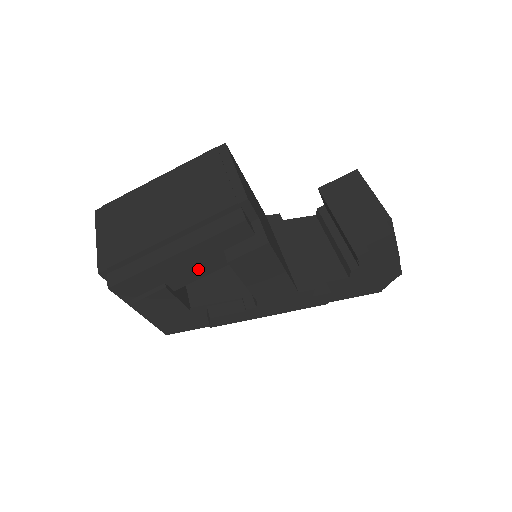
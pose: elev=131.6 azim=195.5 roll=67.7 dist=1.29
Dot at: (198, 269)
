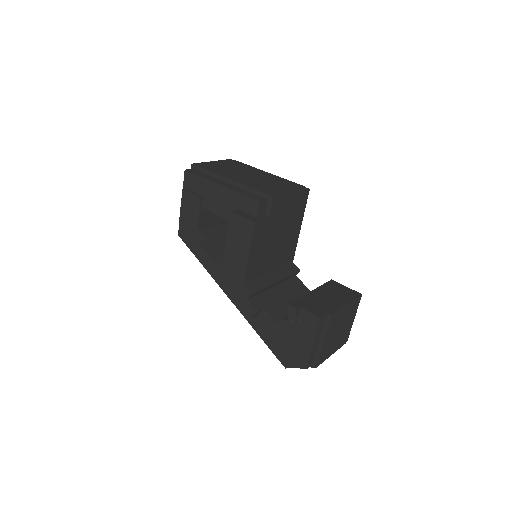
Dot at: (221, 207)
